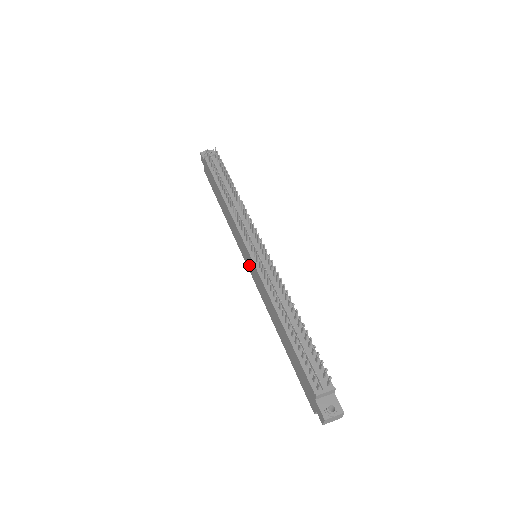
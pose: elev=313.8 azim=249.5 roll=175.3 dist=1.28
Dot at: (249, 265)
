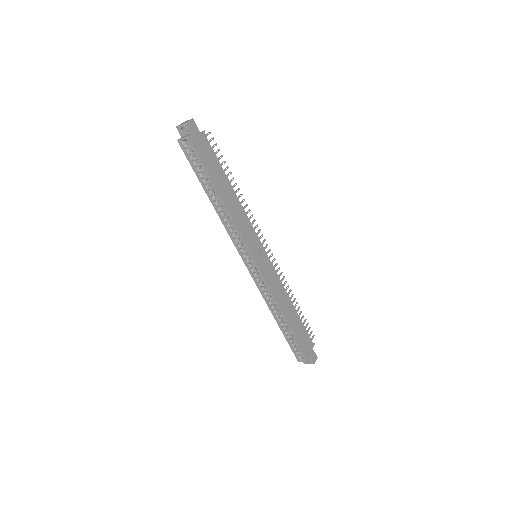
Dot at: occluded
